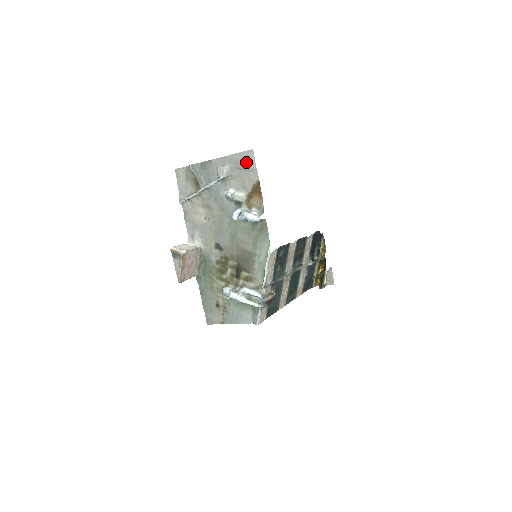
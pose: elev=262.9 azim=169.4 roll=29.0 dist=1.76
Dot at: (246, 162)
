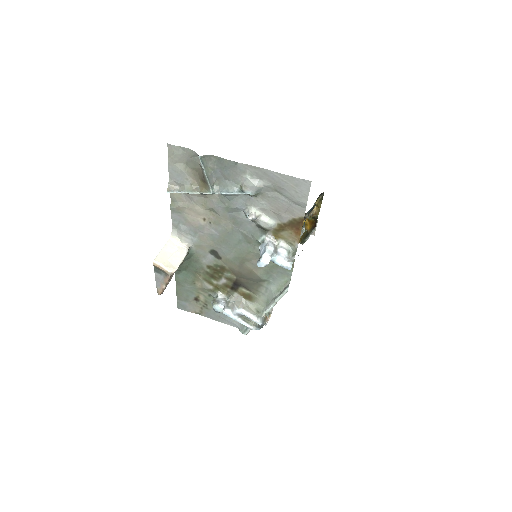
Dot at: (294, 191)
